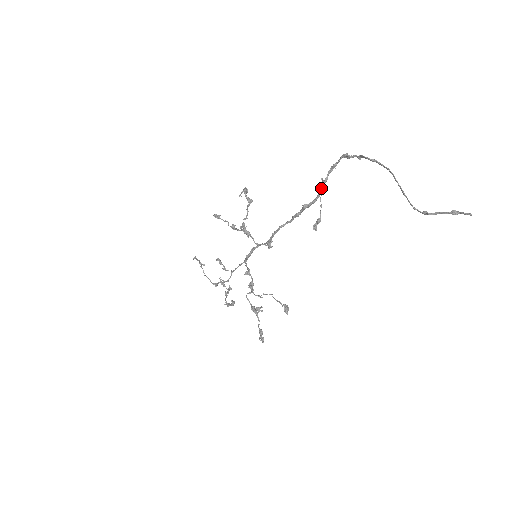
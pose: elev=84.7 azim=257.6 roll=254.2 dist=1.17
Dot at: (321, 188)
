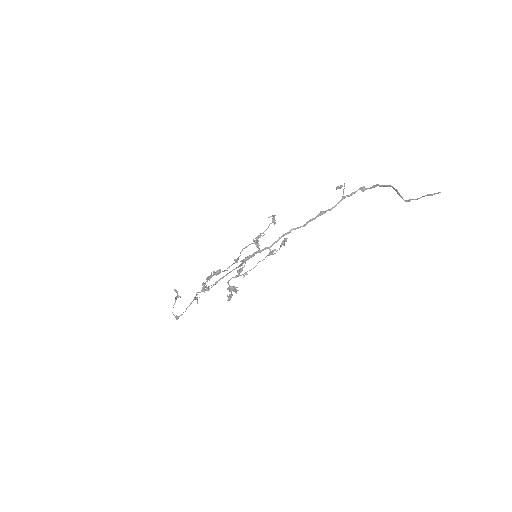
Dot at: (344, 188)
